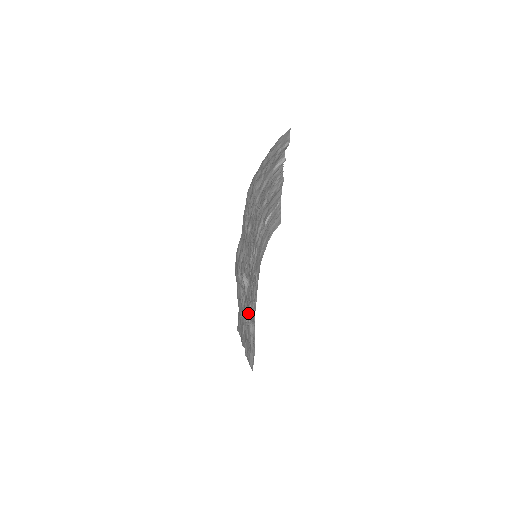
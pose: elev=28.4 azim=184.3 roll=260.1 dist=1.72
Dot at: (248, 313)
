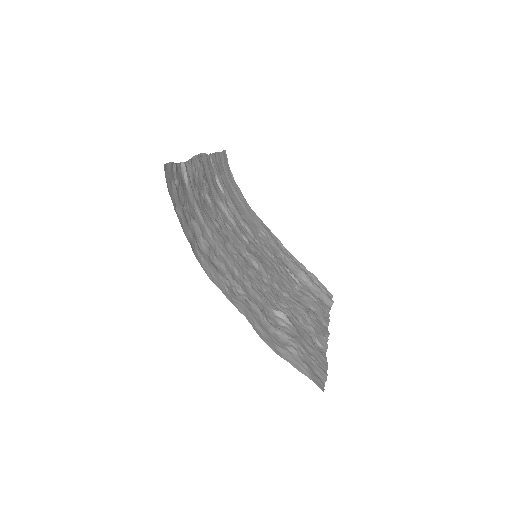
Dot at: (301, 312)
